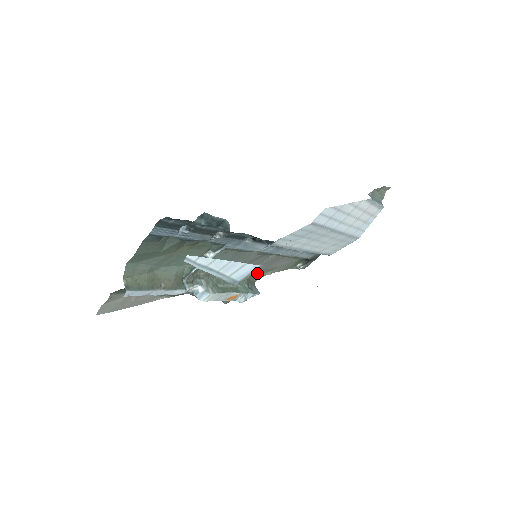
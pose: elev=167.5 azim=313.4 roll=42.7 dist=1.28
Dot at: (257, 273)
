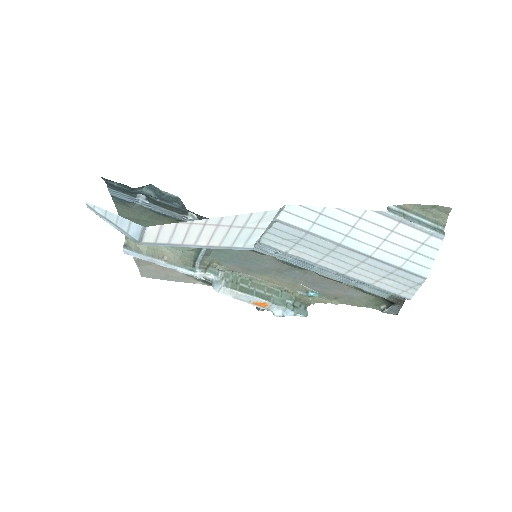
Dot at: (309, 293)
